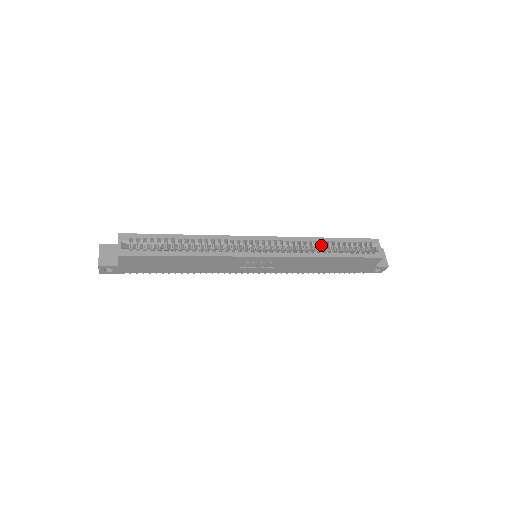
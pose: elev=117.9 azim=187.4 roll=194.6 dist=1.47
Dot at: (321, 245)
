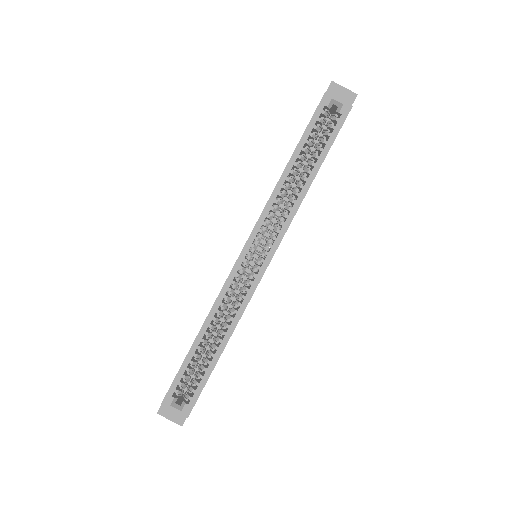
Dot at: (290, 175)
